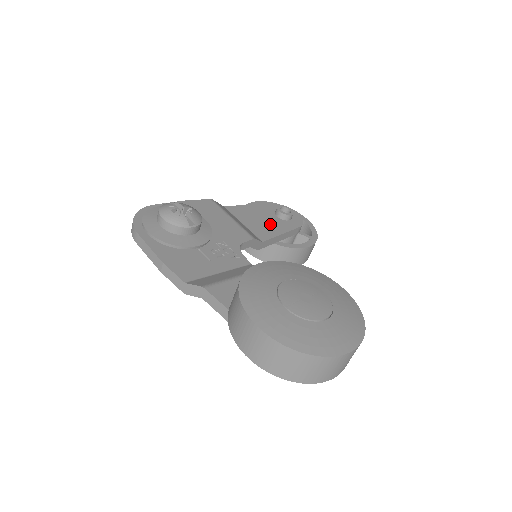
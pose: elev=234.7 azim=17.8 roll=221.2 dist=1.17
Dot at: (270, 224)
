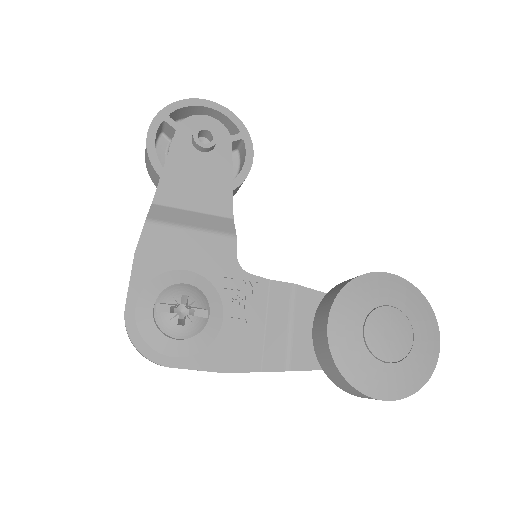
Dot at: (211, 177)
